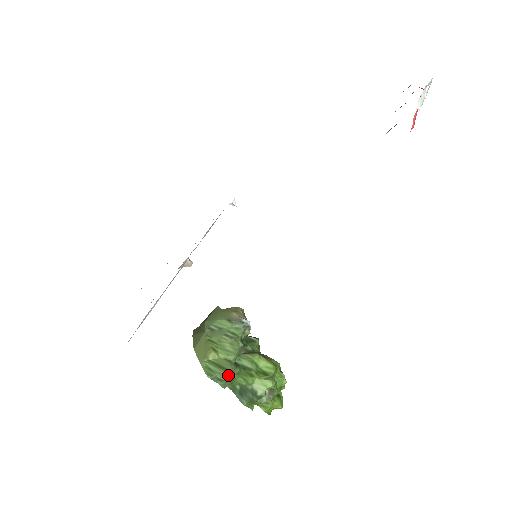
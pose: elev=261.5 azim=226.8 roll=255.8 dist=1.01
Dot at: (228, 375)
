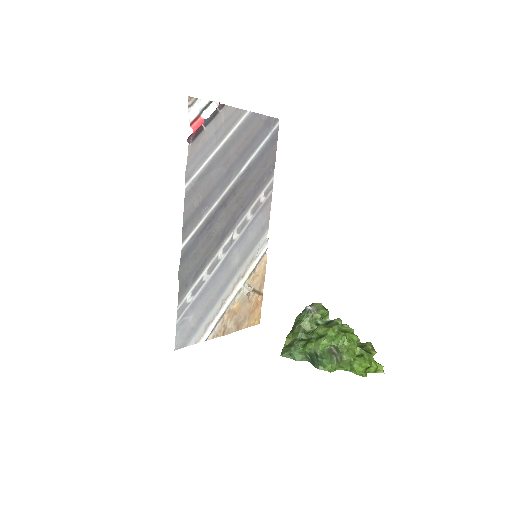
Dot at: (291, 348)
